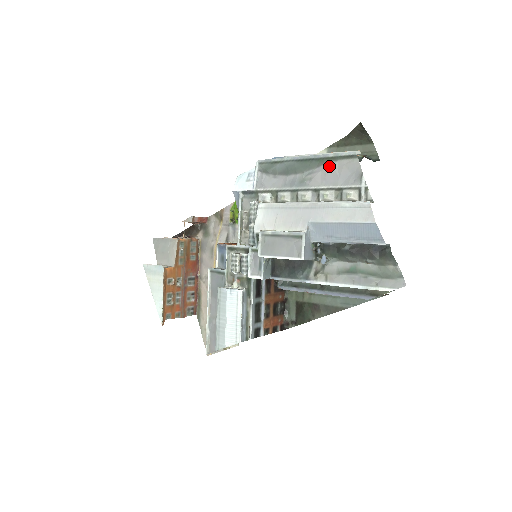
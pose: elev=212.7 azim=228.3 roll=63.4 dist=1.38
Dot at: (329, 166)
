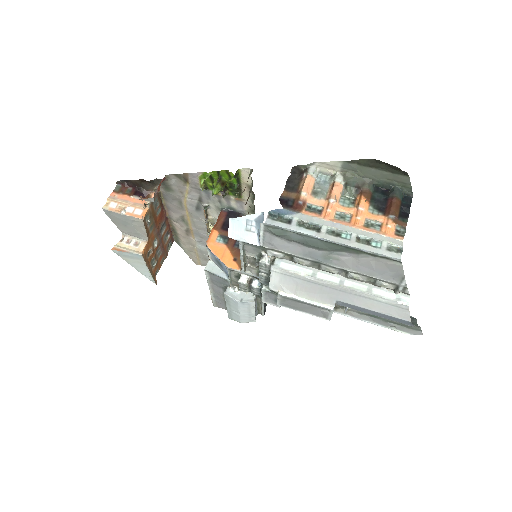
Dot at: (364, 258)
